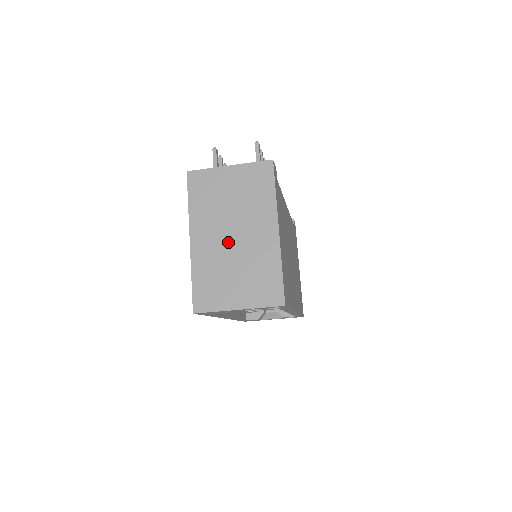
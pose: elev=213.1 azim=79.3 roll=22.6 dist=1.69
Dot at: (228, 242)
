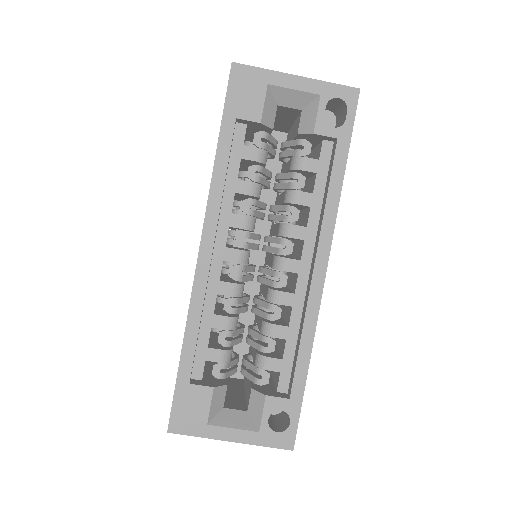
Dot at: occluded
